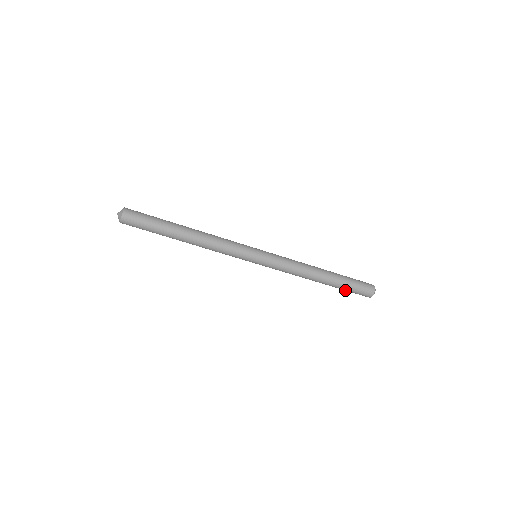
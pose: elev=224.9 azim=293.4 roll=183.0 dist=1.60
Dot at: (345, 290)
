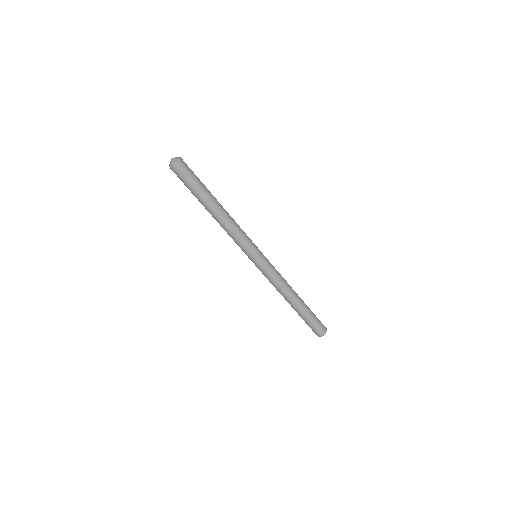
Dot at: (308, 320)
